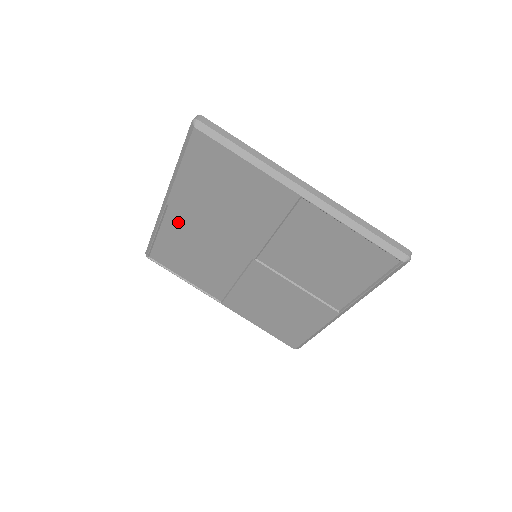
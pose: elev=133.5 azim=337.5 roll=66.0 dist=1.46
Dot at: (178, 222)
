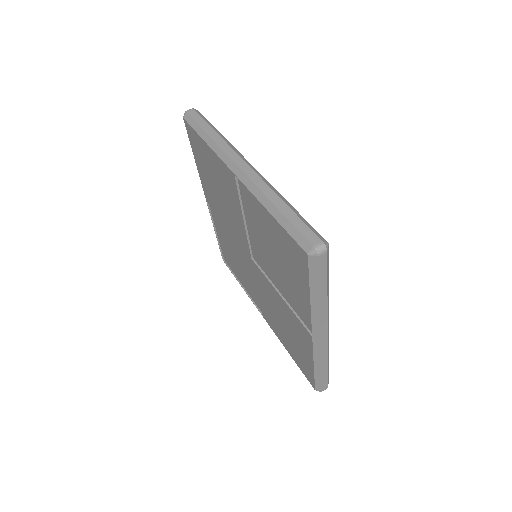
Dot at: (217, 219)
